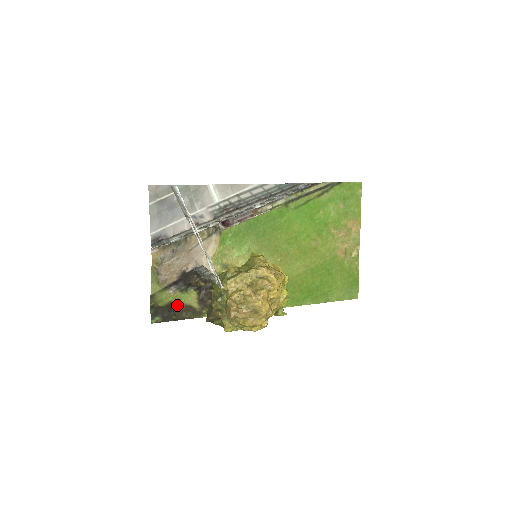
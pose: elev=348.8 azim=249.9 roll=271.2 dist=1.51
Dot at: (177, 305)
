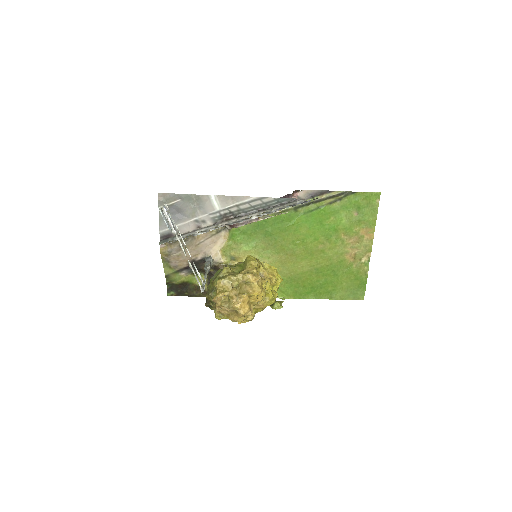
Dot at: (189, 284)
